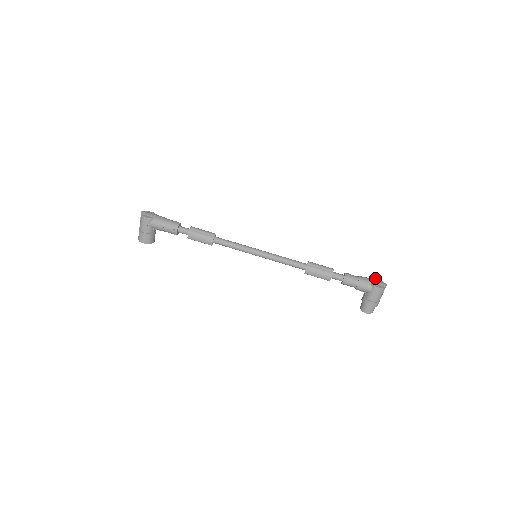
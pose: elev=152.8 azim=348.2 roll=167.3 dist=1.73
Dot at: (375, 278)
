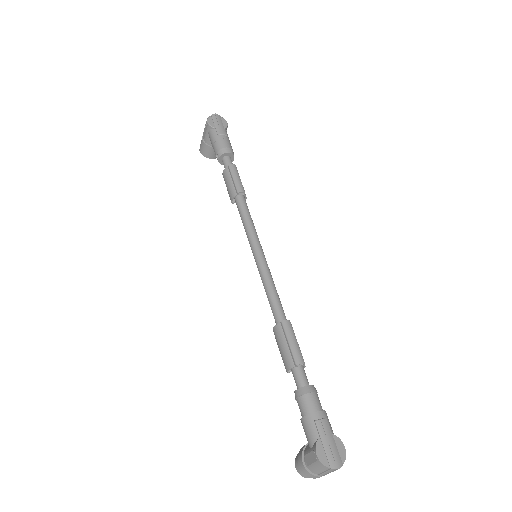
Dot at: occluded
